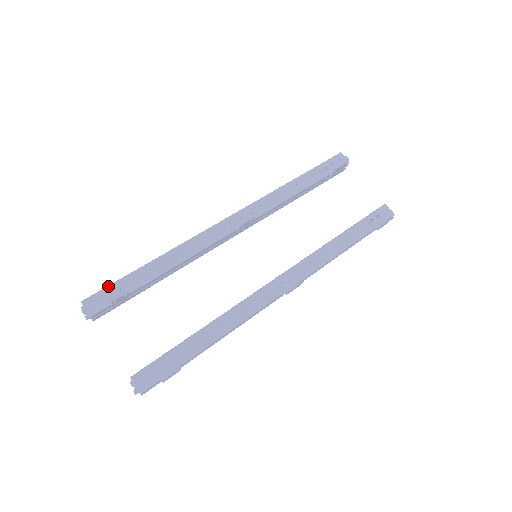
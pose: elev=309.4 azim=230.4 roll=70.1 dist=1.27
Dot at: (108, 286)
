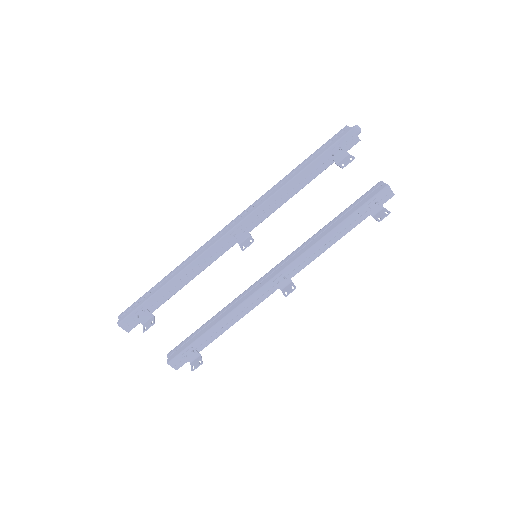
Dot at: (135, 310)
